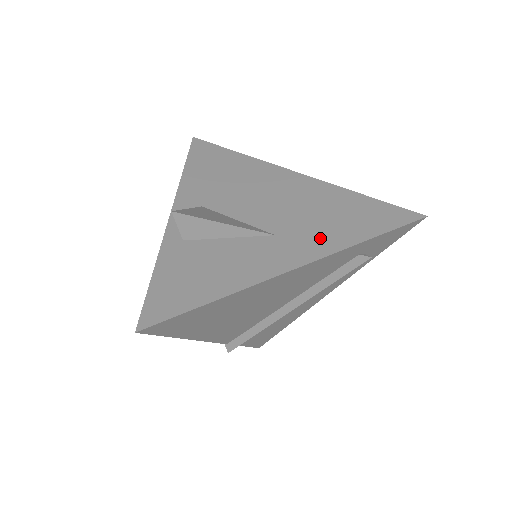
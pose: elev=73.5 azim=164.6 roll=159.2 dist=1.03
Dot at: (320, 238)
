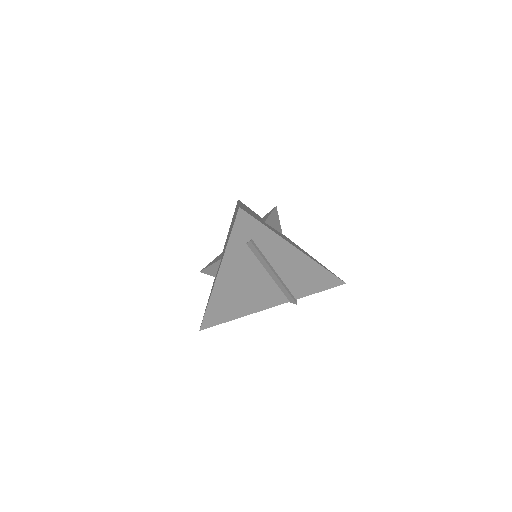
Dot at: occluded
